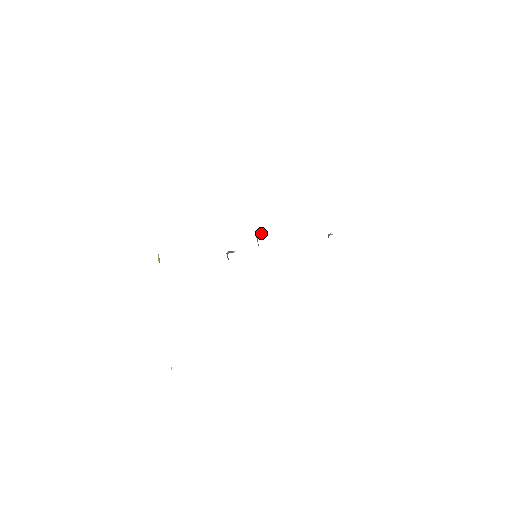
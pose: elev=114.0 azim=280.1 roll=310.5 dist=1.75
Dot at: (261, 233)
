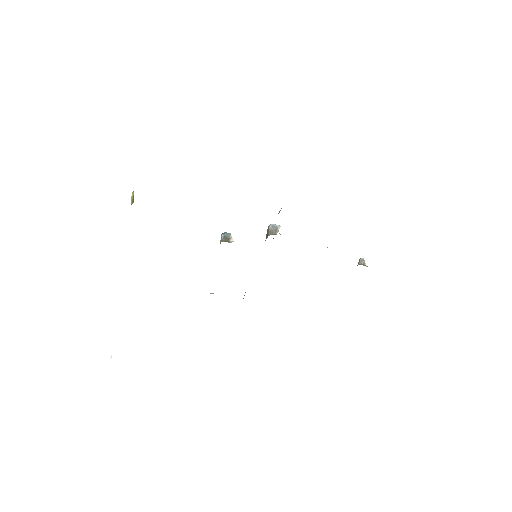
Dot at: (275, 229)
